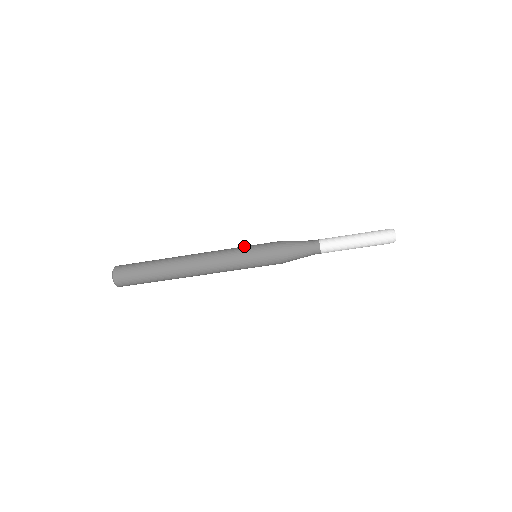
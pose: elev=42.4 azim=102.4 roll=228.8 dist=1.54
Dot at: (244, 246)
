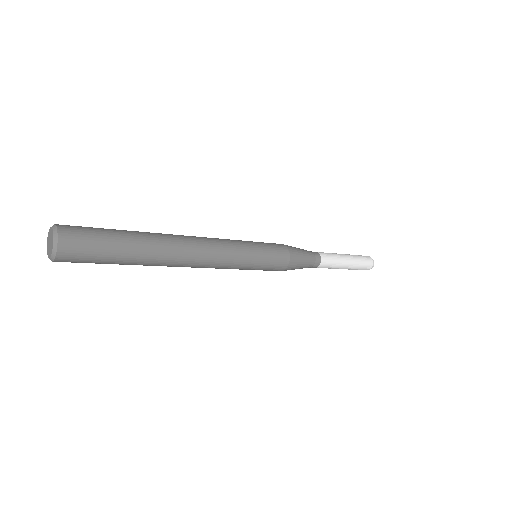
Dot at: (254, 255)
